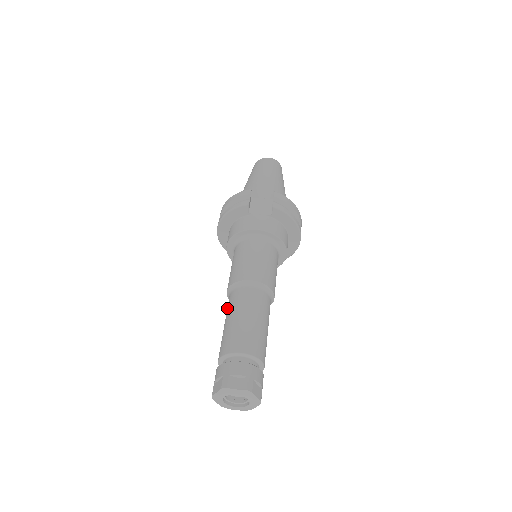
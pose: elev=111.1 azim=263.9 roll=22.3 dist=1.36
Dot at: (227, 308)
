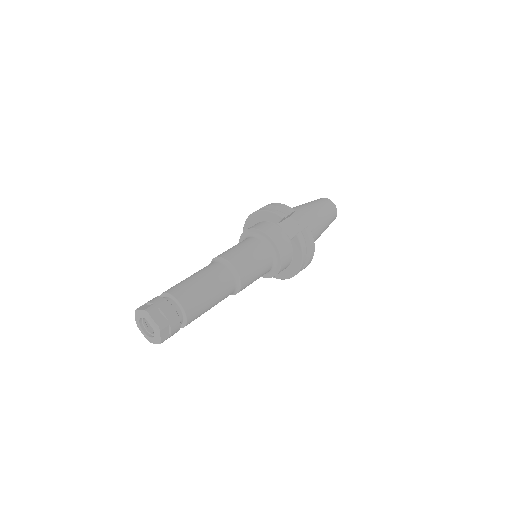
Dot at: (202, 269)
